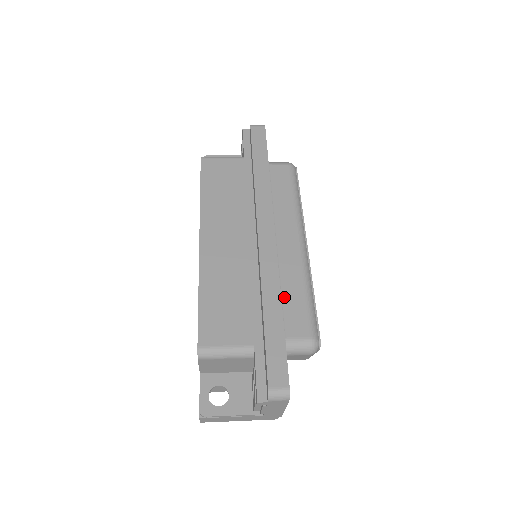
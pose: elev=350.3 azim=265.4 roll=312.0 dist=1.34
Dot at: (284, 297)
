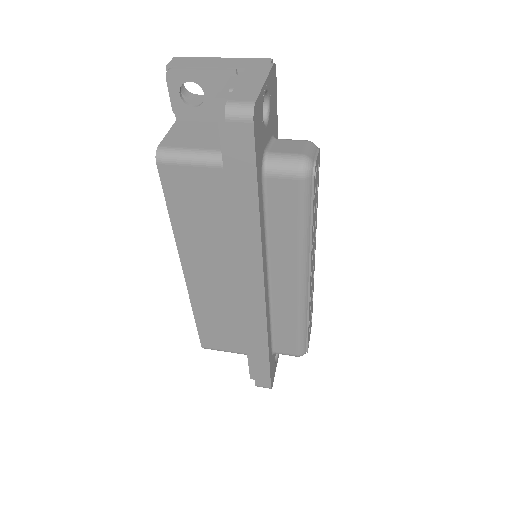
Dot at: (276, 328)
